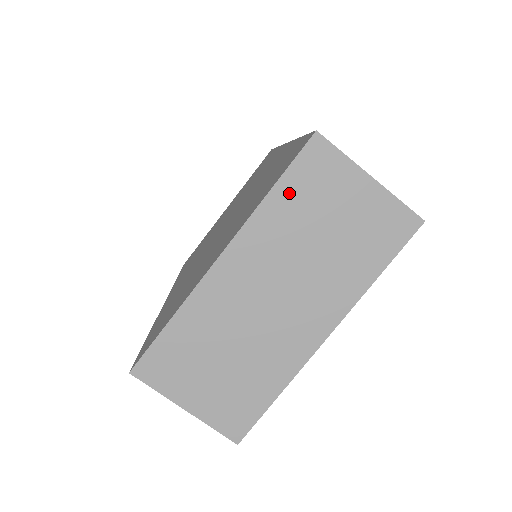
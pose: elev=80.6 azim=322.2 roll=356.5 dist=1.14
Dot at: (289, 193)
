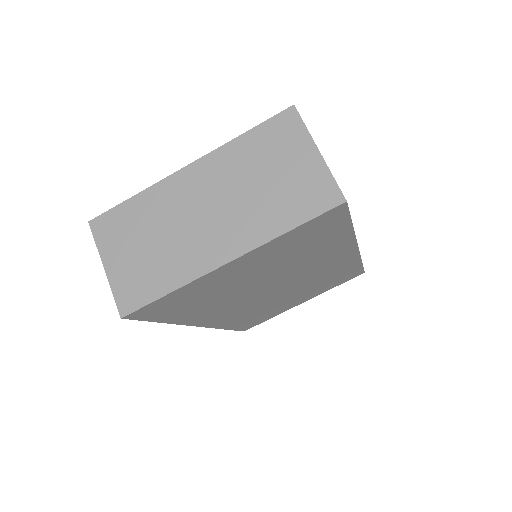
Dot at: (255, 140)
